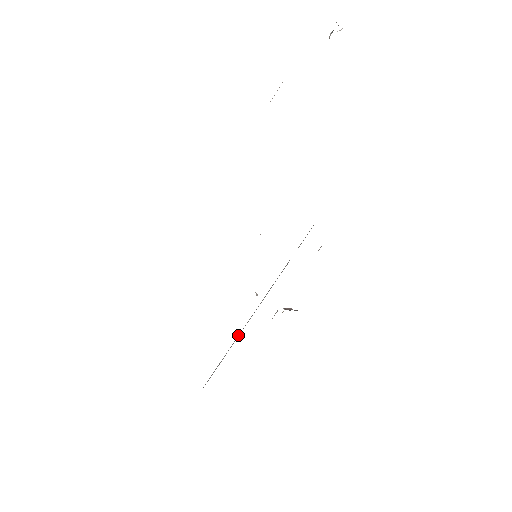
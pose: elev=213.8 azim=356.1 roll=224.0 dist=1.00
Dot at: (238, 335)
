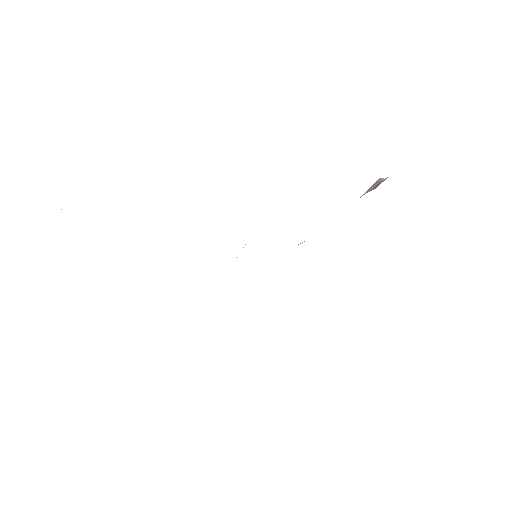
Dot at: occluded
